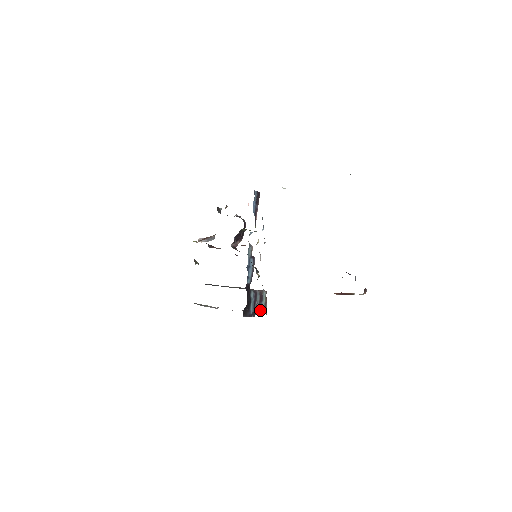
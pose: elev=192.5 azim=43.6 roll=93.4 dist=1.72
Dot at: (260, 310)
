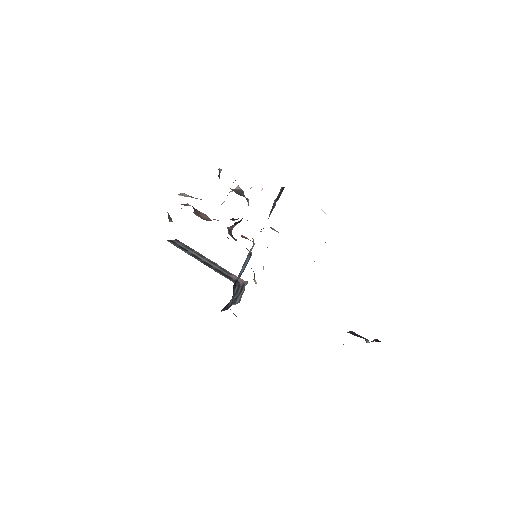
Dot at: (236, 301)
